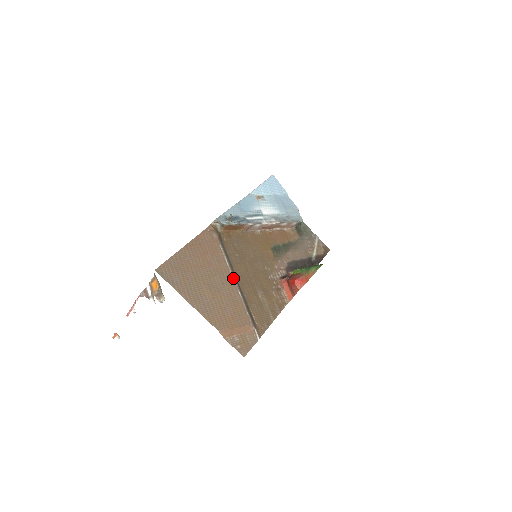
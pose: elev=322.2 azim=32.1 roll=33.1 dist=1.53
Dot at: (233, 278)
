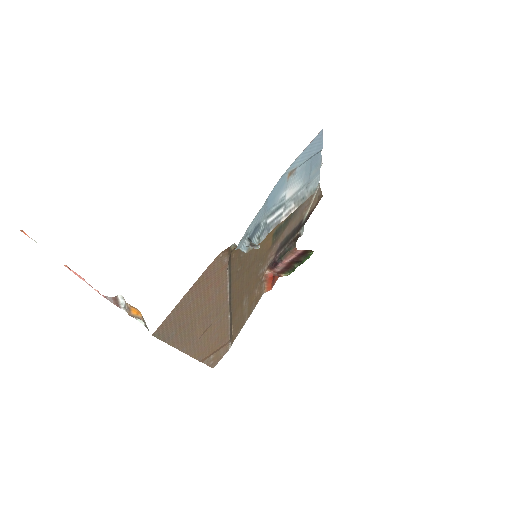
Dot at: (228, 304)
